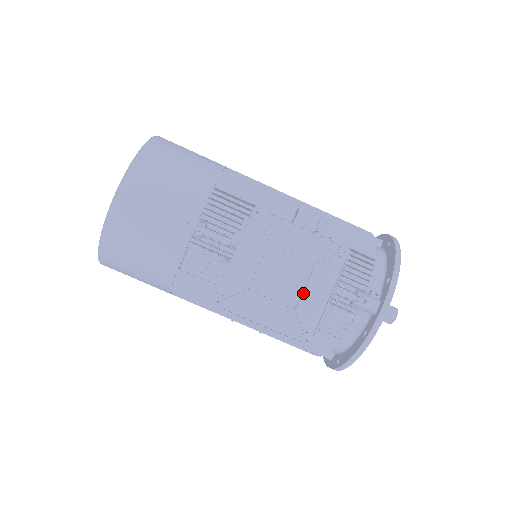
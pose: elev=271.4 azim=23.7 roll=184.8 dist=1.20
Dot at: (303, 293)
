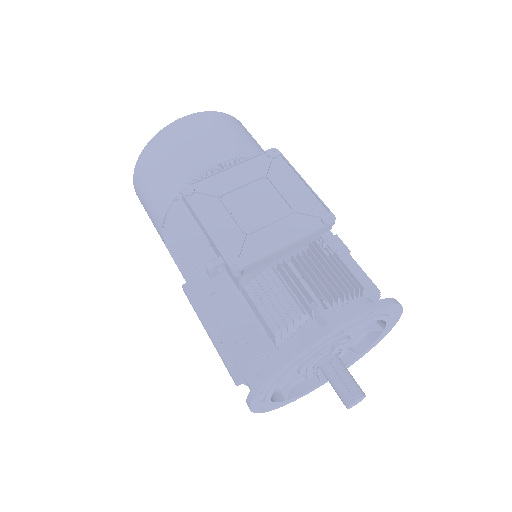
Dot at: (264, 226)
